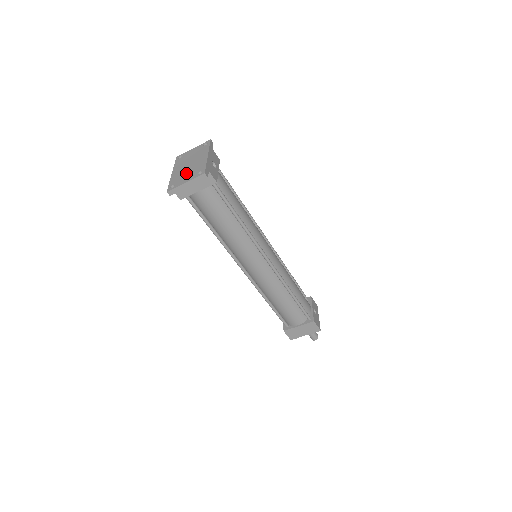
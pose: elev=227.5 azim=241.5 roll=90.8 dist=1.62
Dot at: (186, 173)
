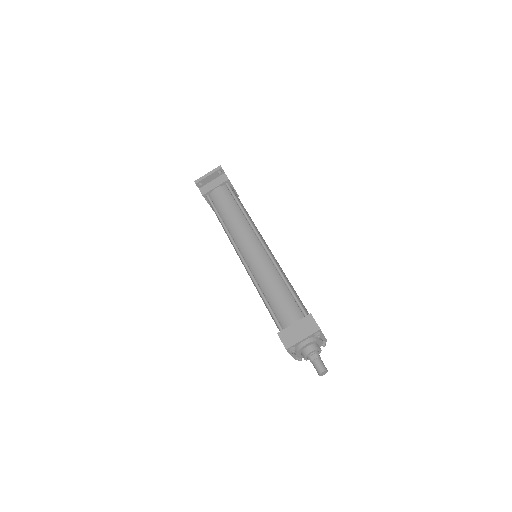
Dot at: occluded
